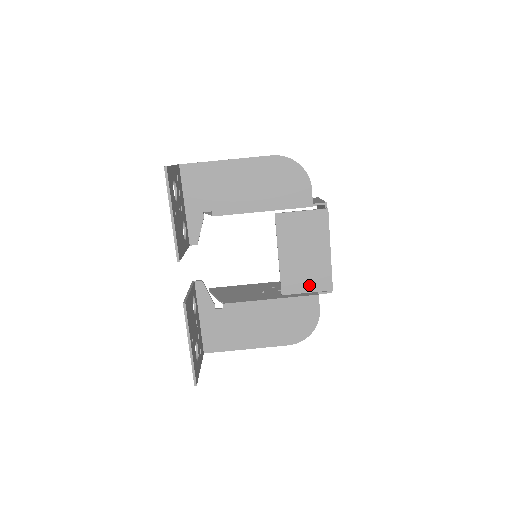
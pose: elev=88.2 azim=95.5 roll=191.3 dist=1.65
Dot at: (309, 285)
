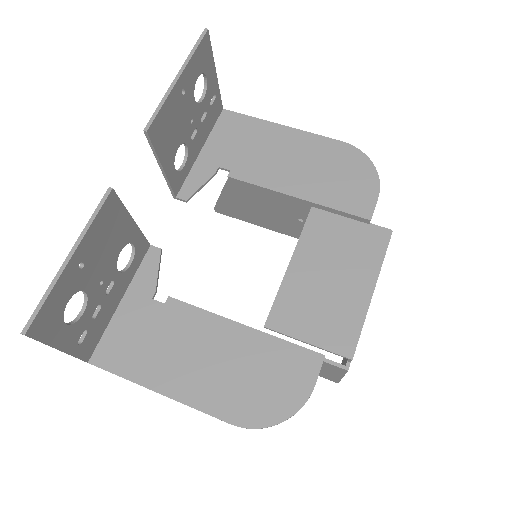
Dot at: (316, 331)
